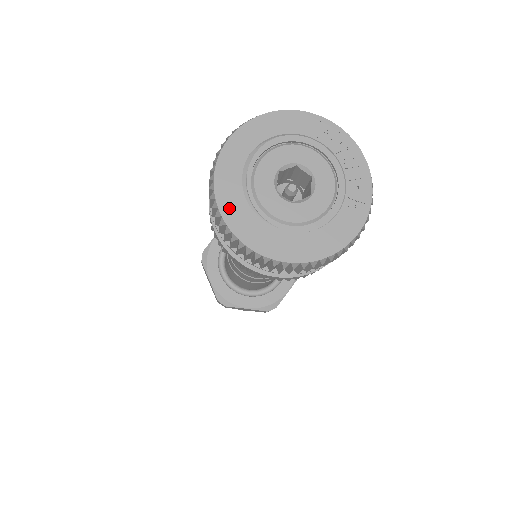
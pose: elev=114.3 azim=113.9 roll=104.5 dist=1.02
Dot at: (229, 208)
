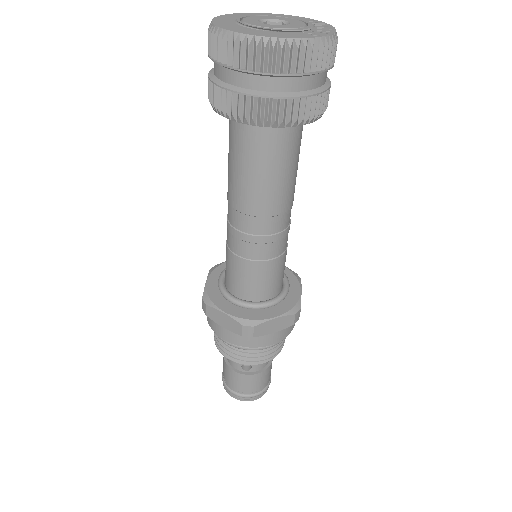
Dot at: (220, 19)
